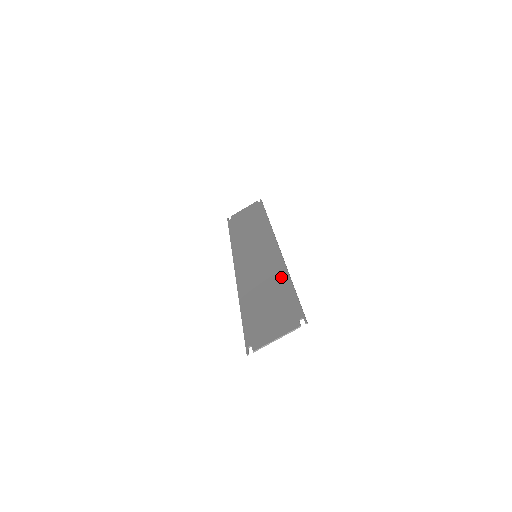
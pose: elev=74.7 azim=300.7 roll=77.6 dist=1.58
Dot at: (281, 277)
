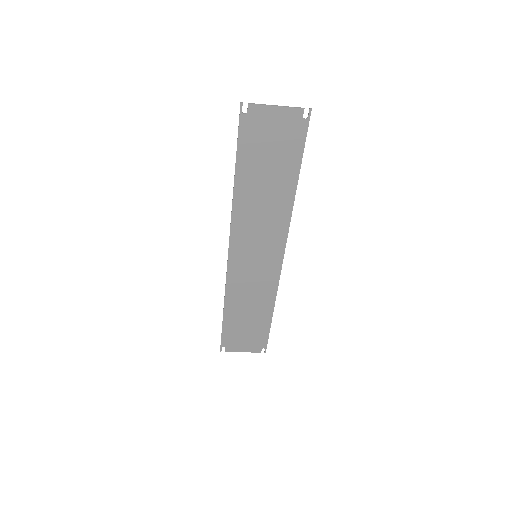
Dot at: (267, 306)
